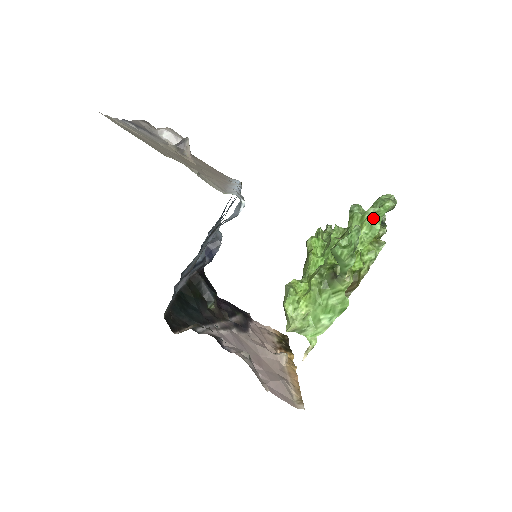
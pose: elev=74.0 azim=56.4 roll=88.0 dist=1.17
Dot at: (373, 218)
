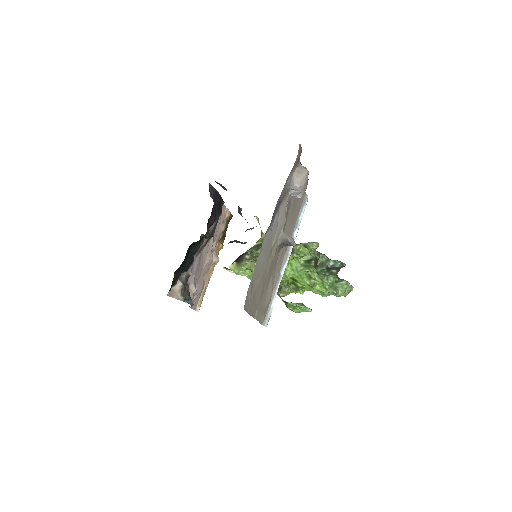
Dot at: (329, 293)
